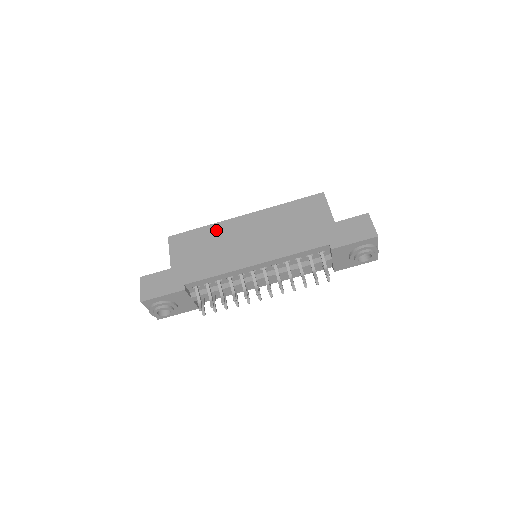
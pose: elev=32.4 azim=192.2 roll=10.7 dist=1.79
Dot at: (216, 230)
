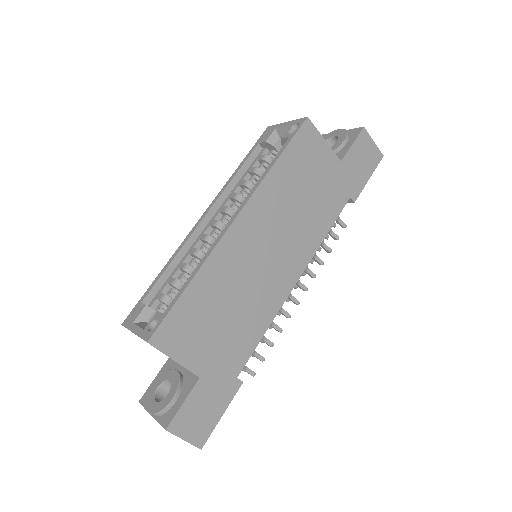
Dot at: (215, 274)
